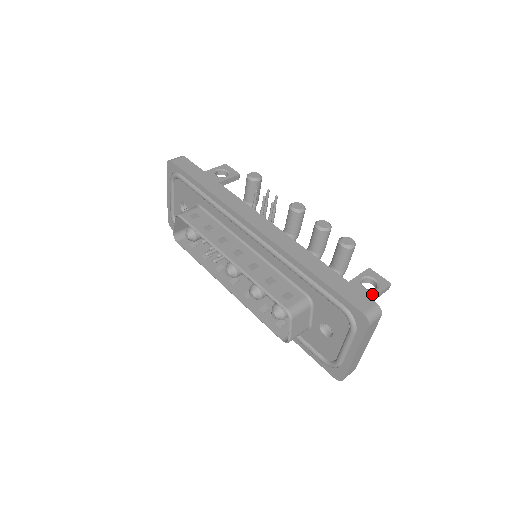
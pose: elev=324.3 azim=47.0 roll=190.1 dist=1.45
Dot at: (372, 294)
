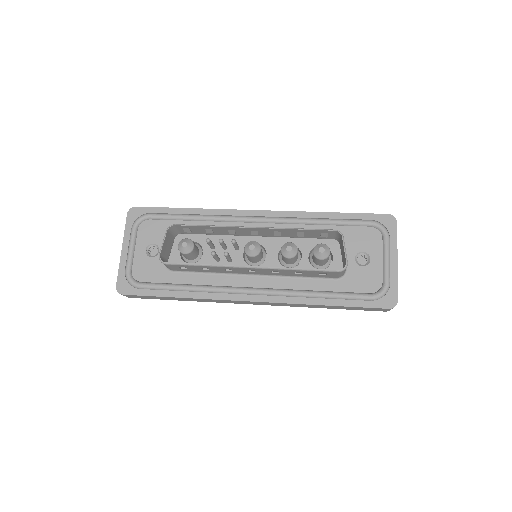
Dot at: occluded
